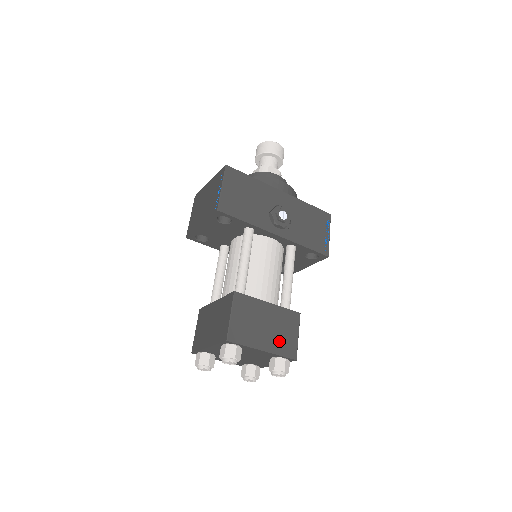
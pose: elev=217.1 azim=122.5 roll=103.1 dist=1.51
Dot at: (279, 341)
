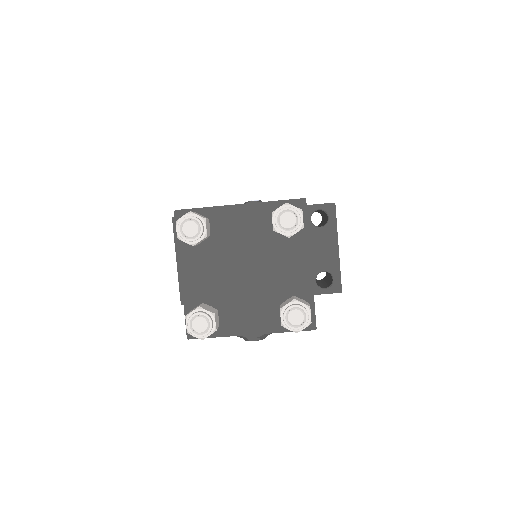
Dot at: occluded
